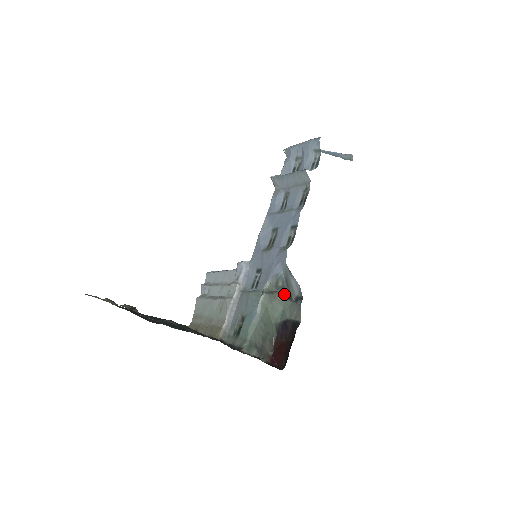
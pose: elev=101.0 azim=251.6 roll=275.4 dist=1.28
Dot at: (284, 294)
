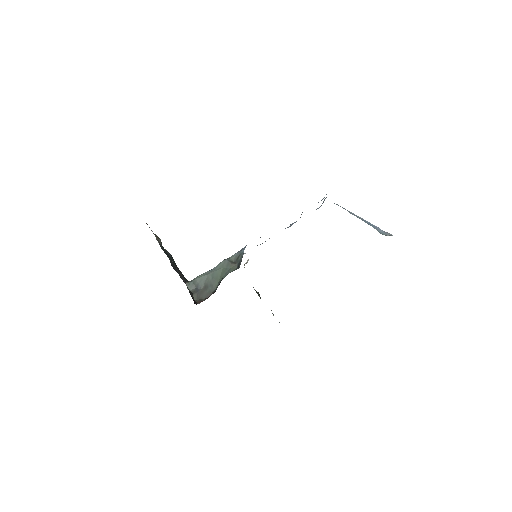
Dot at: (238, 266)
